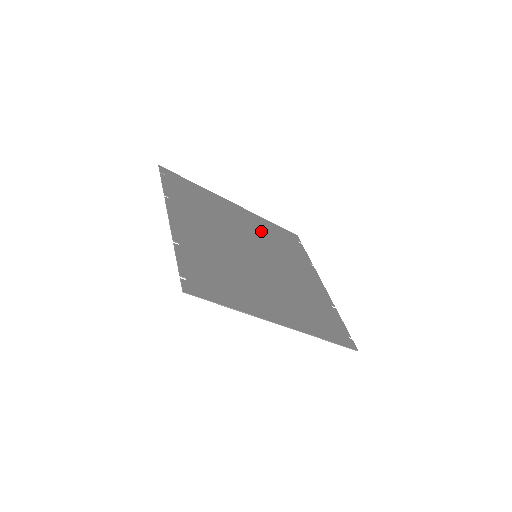
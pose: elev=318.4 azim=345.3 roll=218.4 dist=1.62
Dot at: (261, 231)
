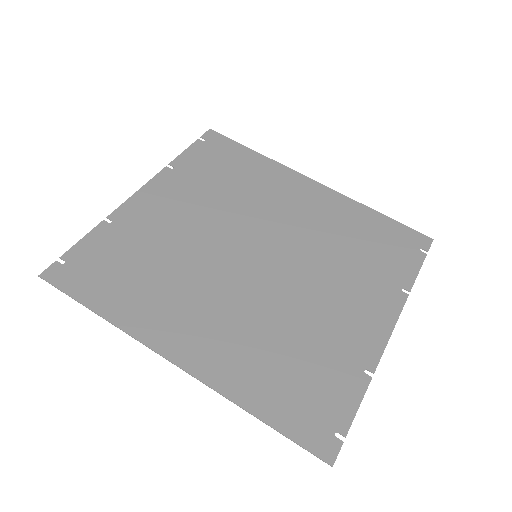
Dot at: (325, 222)
